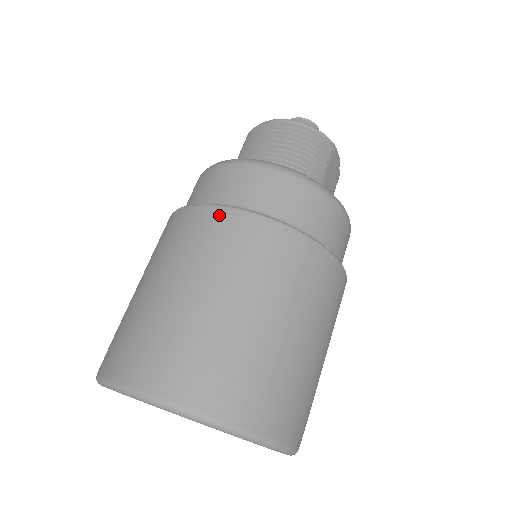
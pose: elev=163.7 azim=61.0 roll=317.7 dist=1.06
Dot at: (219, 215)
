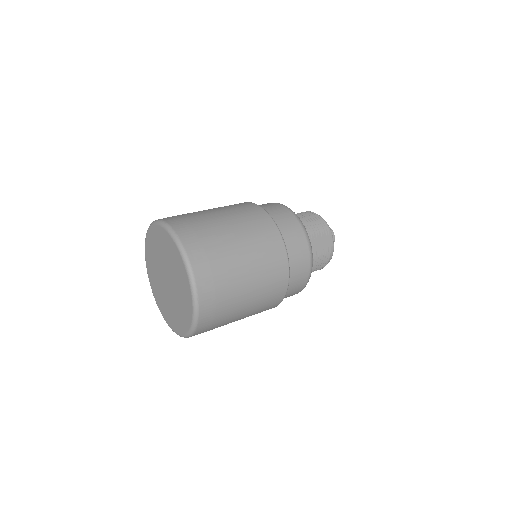
Dot at: (243, 203)
